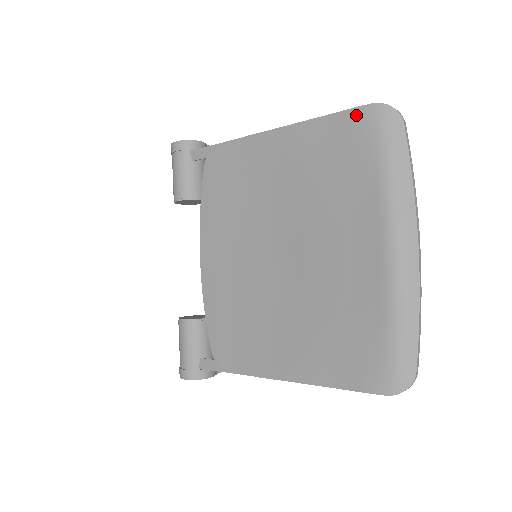
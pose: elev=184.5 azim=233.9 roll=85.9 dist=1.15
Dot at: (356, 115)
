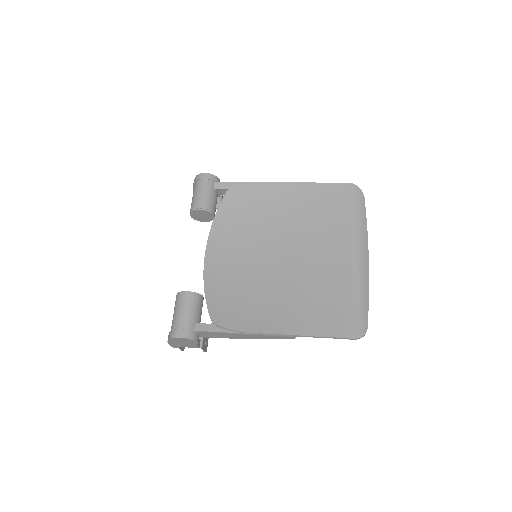
Dot at: (341, 186)
